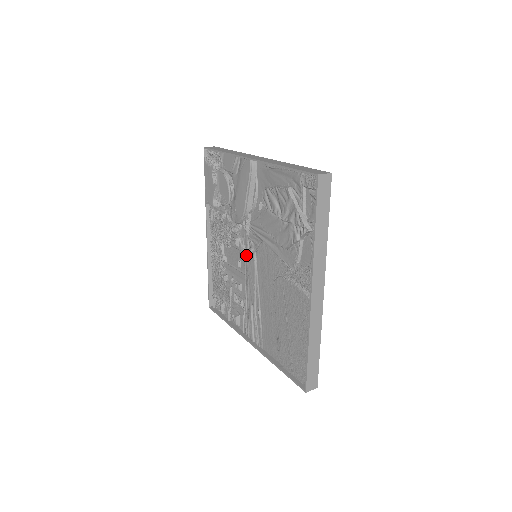
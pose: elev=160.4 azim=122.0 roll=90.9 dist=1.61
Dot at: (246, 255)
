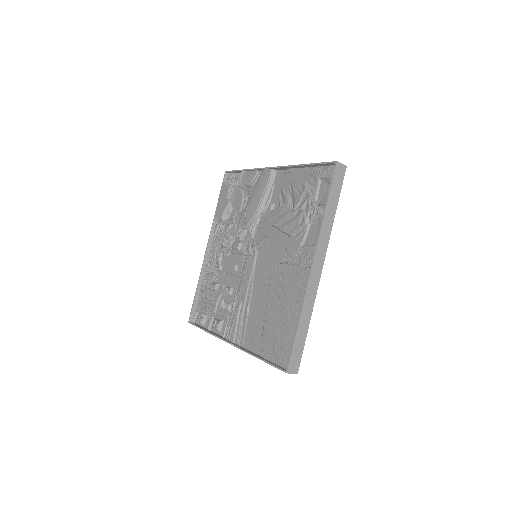
Dot at: (246, 256)
